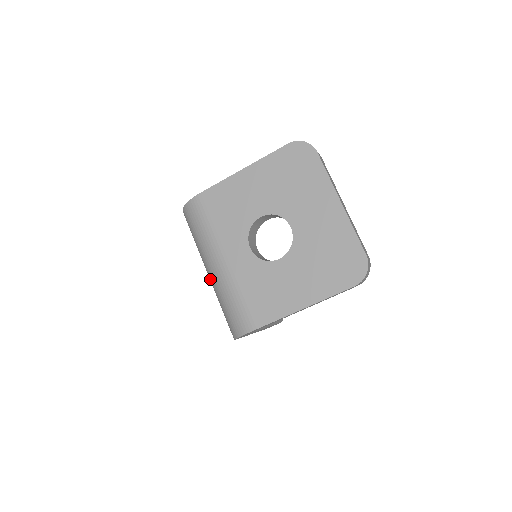
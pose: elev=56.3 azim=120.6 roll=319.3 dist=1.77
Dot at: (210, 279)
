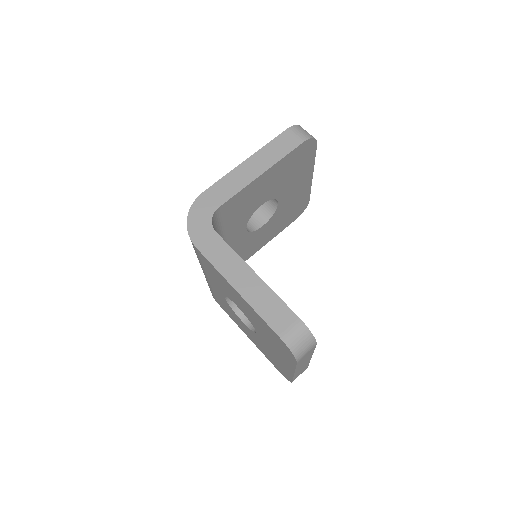
Dot at: occluded
